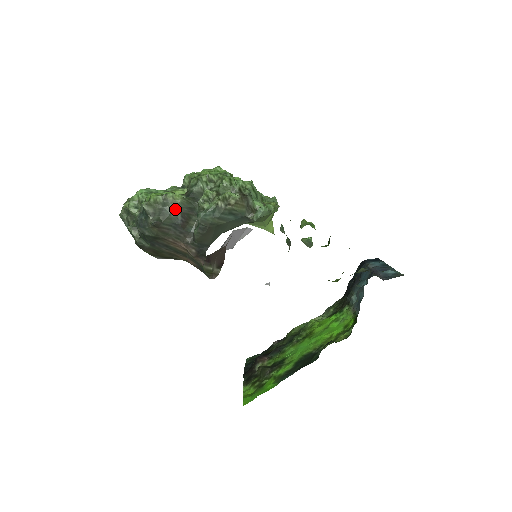
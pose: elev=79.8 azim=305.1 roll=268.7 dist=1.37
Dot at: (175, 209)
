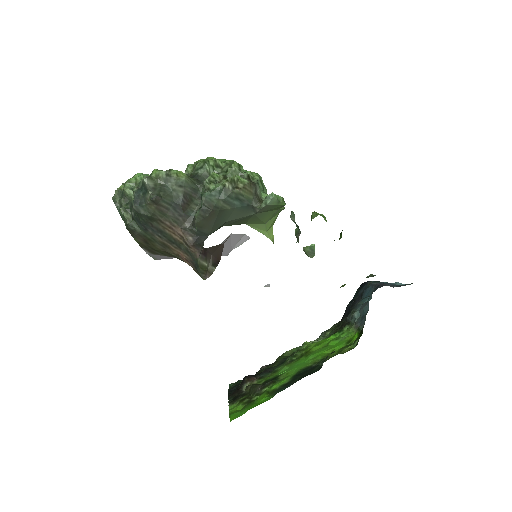
Dot at: (178, 187)
